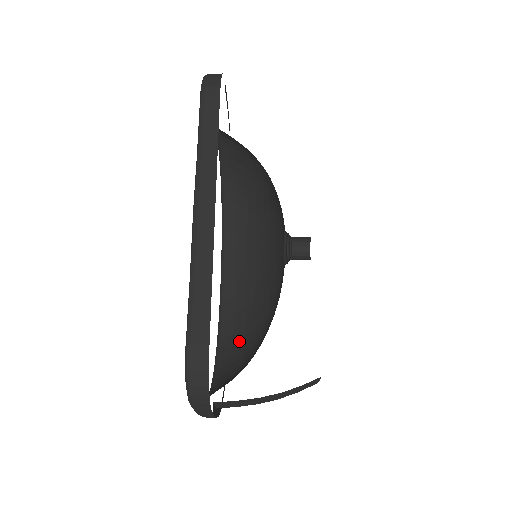
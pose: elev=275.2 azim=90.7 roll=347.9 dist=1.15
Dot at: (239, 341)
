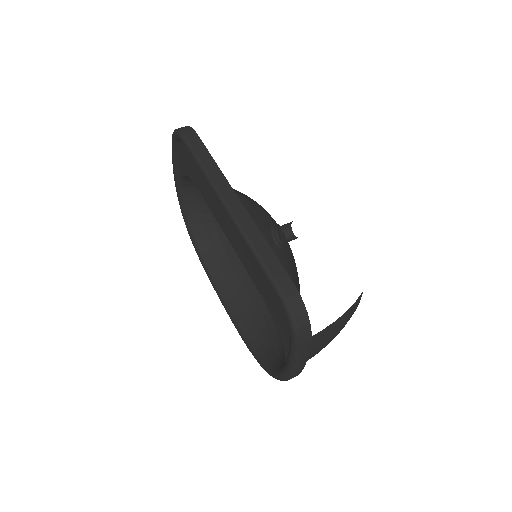
Dot at: (269, 334)
